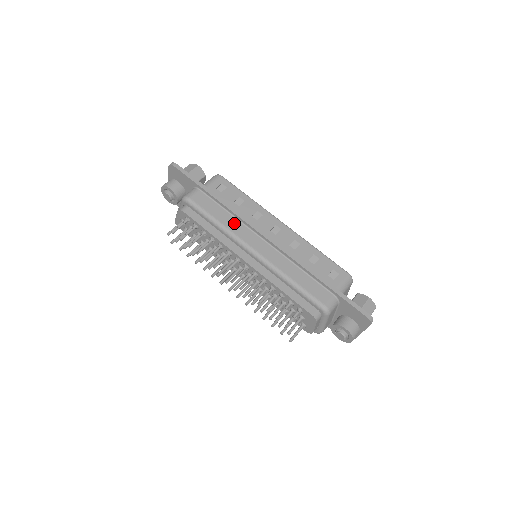
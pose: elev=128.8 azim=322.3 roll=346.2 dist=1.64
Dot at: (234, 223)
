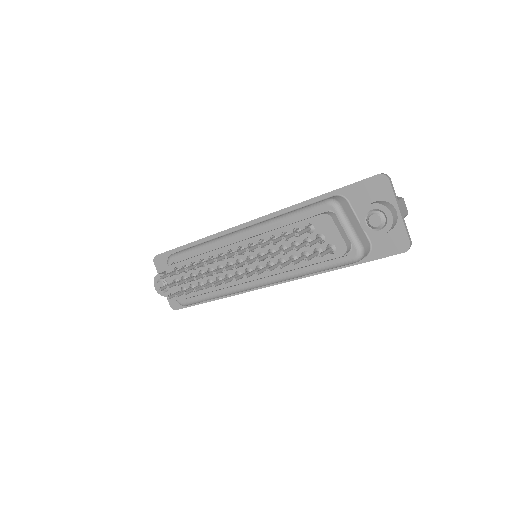
Dot at: occluded
